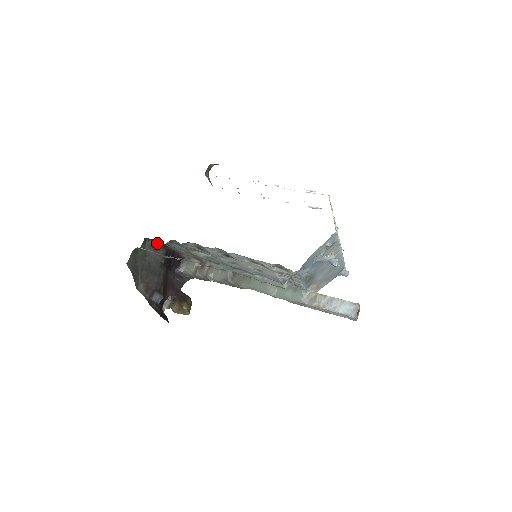
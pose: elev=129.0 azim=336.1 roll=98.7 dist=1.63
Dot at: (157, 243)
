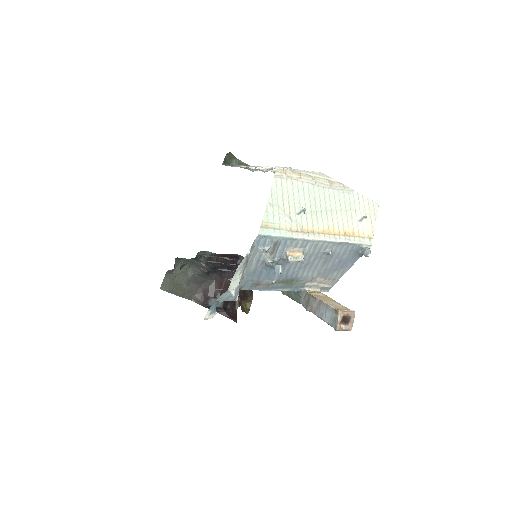
Dot at: occluded
